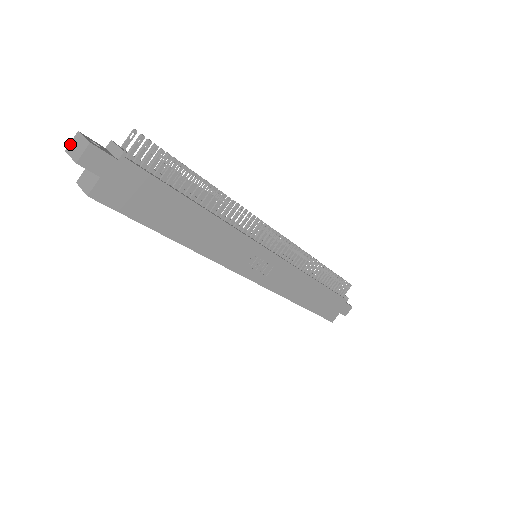
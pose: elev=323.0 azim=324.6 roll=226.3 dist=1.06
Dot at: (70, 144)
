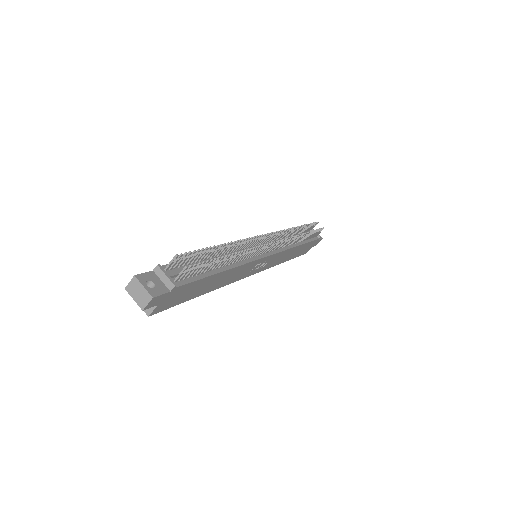
Dot at: (129, 285)
